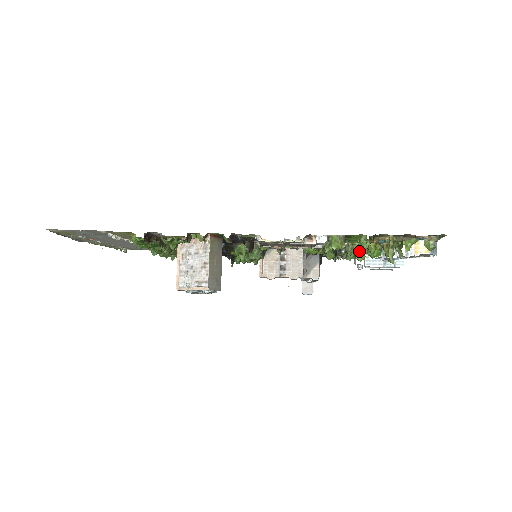
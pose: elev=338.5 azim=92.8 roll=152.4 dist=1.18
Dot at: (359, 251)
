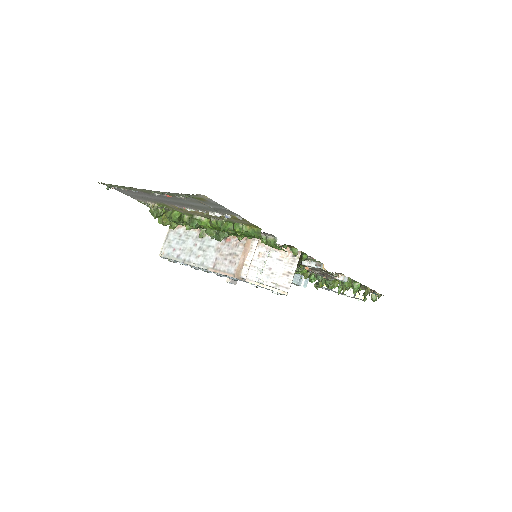
Dot at: occluded
